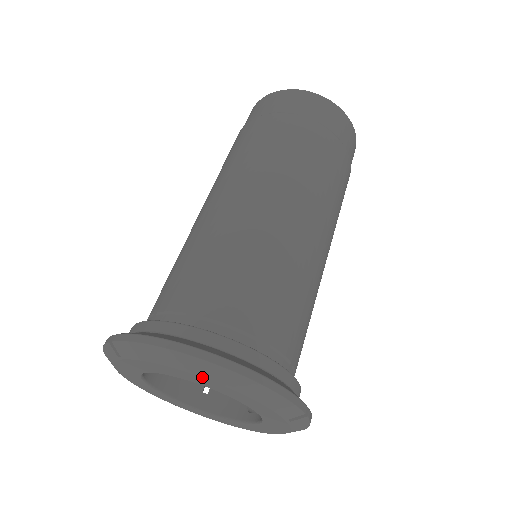
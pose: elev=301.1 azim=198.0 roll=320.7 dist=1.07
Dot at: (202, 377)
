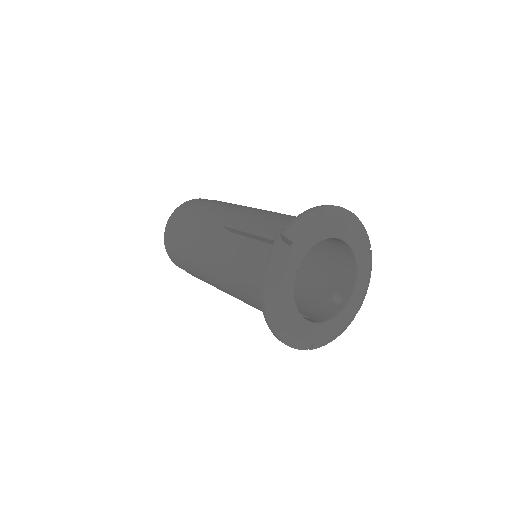
Dot at: (339, 218)
